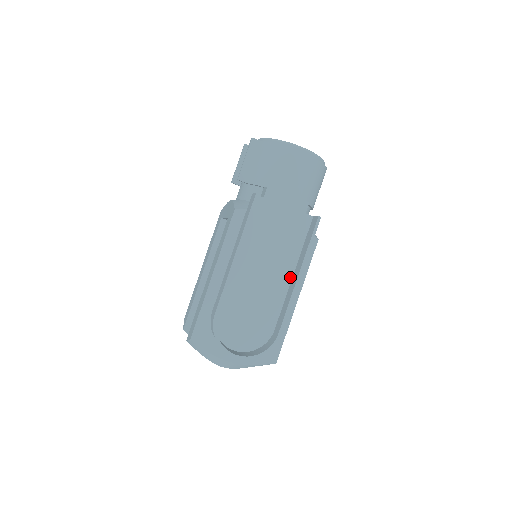
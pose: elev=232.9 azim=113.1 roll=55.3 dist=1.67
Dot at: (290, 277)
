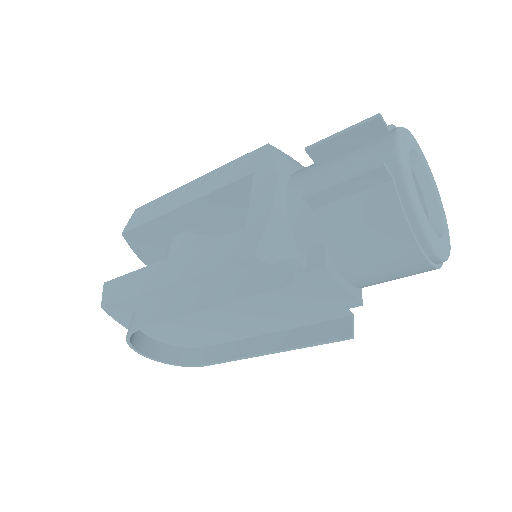
Dot at: (264, 332)
